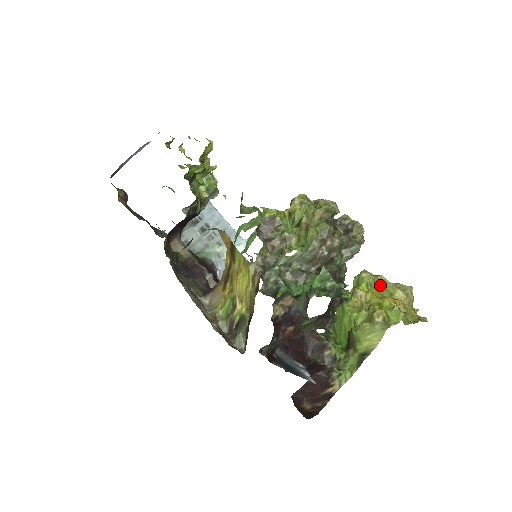
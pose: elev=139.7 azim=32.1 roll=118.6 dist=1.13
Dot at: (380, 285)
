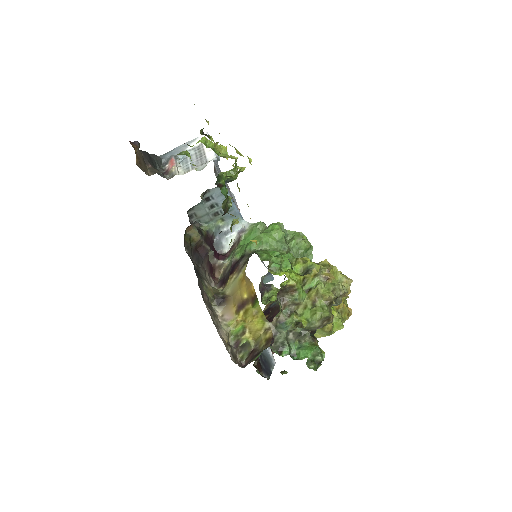
Dot at: occluded
